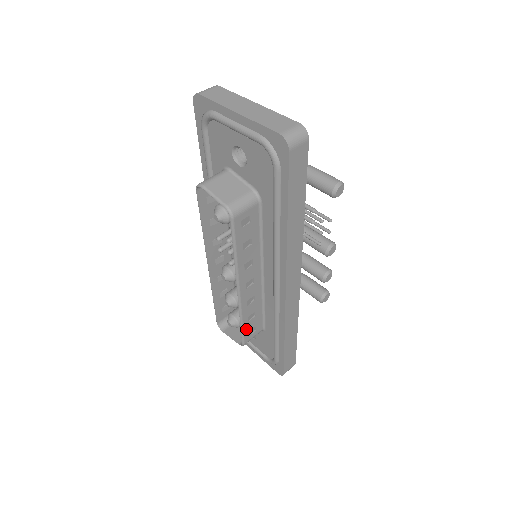
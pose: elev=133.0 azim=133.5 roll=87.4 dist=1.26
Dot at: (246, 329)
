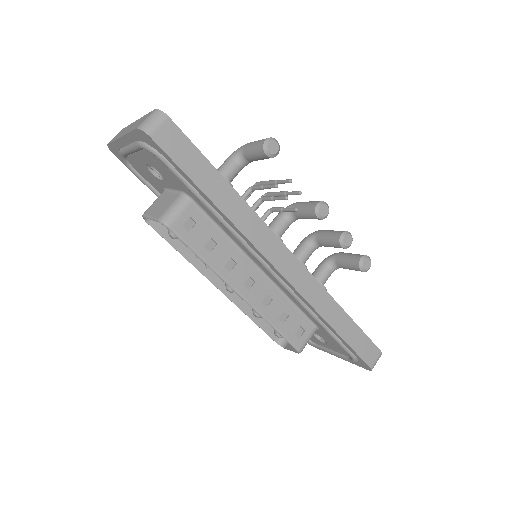
Dot at: (287, 333)
